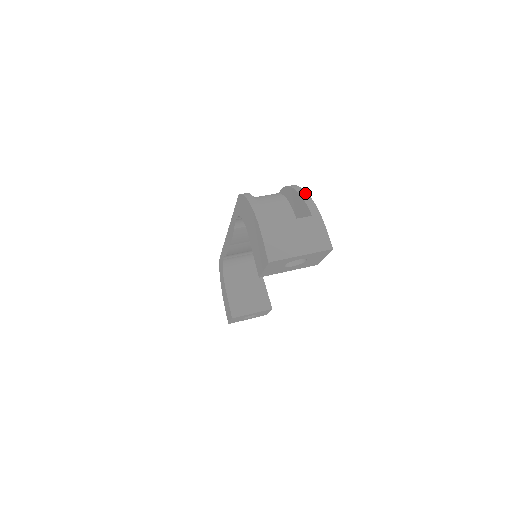
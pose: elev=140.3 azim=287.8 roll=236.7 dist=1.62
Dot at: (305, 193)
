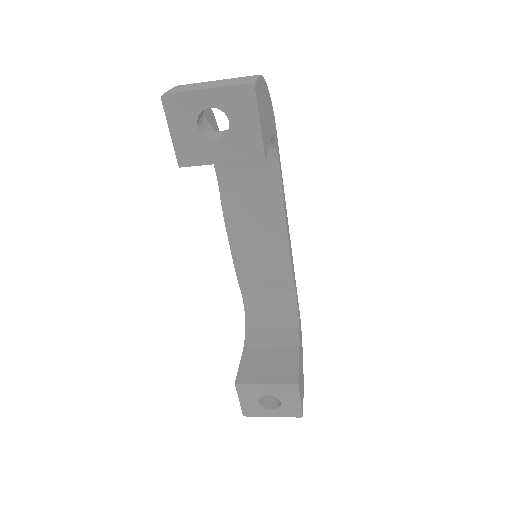
Dot at: occluded
